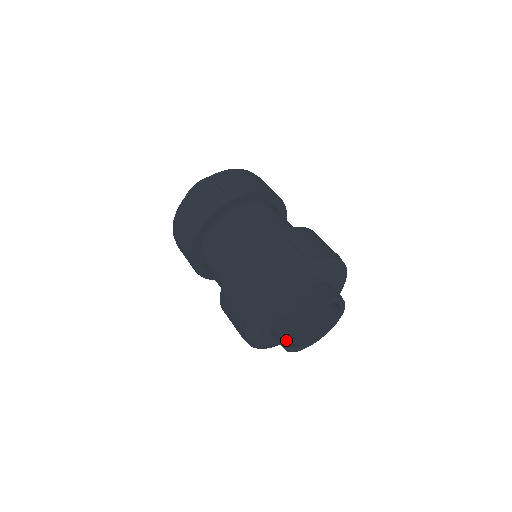
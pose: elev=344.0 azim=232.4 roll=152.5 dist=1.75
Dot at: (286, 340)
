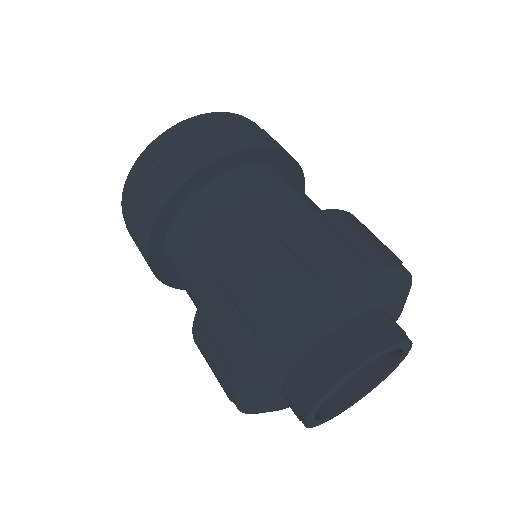
Dot at: (329, 392)
